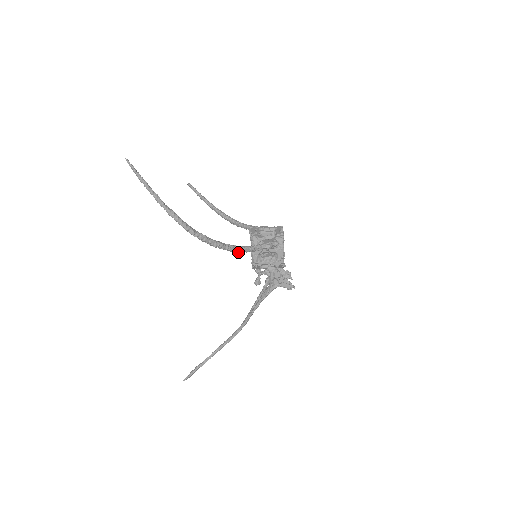
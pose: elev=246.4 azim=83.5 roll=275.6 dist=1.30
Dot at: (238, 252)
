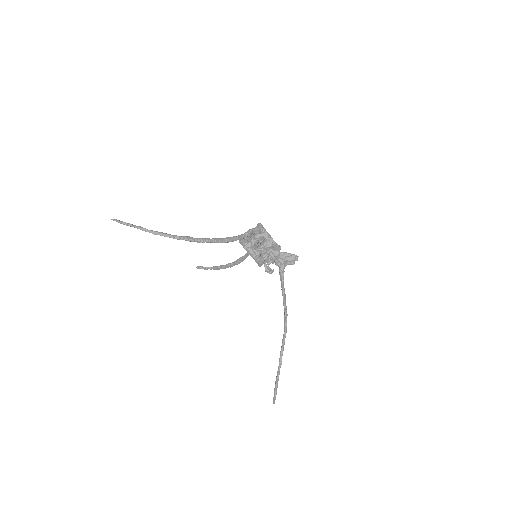
Dot at: (226, 242)
